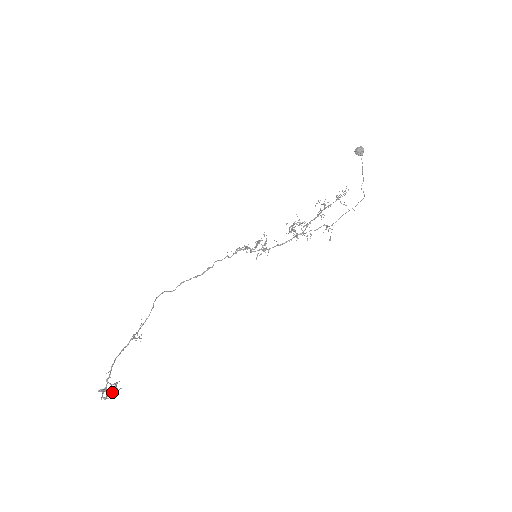
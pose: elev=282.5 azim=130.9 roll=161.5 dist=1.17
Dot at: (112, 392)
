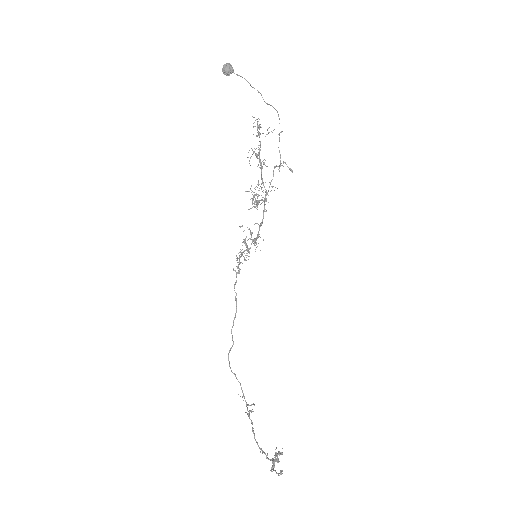
Dot at: (279, 455)
